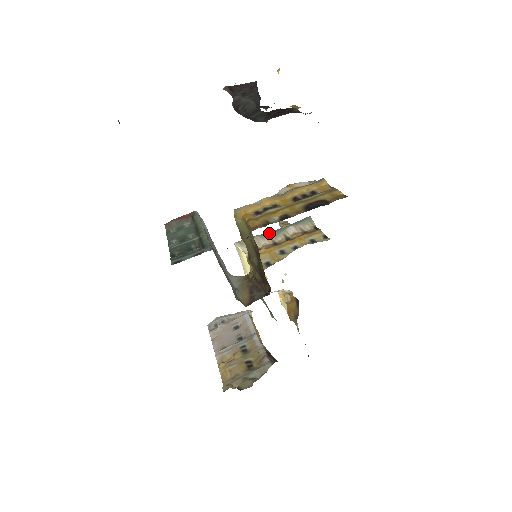
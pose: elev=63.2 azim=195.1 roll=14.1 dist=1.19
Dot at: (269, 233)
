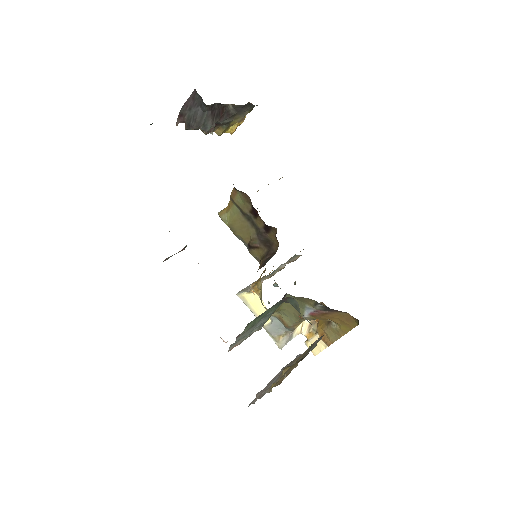
Dot at: (265, 276)
